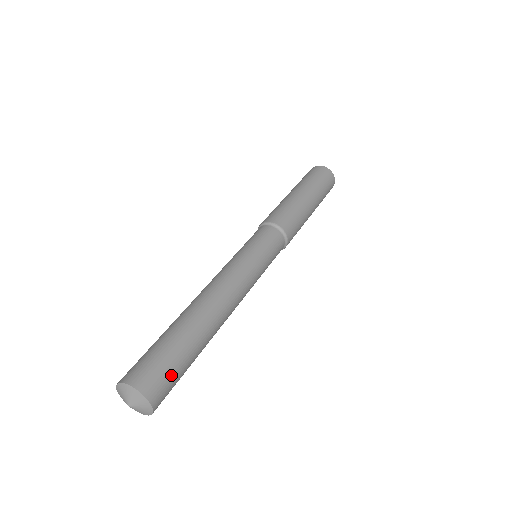
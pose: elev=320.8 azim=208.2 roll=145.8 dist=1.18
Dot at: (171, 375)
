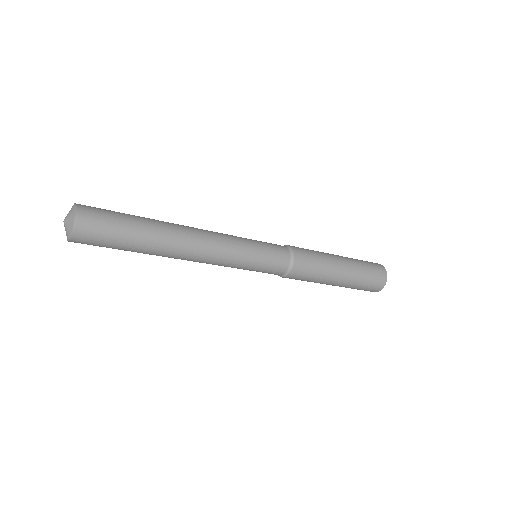
Dot at: (106, 210)
